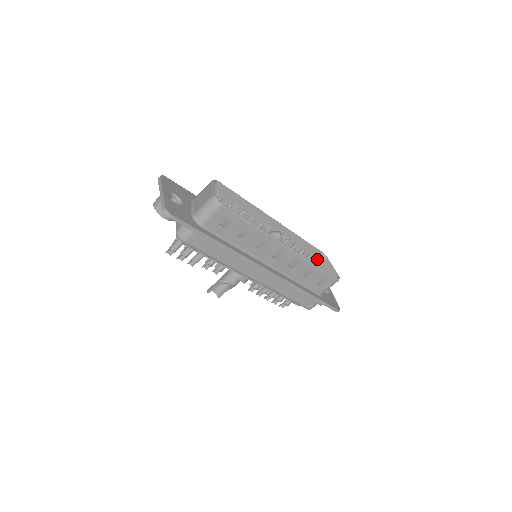
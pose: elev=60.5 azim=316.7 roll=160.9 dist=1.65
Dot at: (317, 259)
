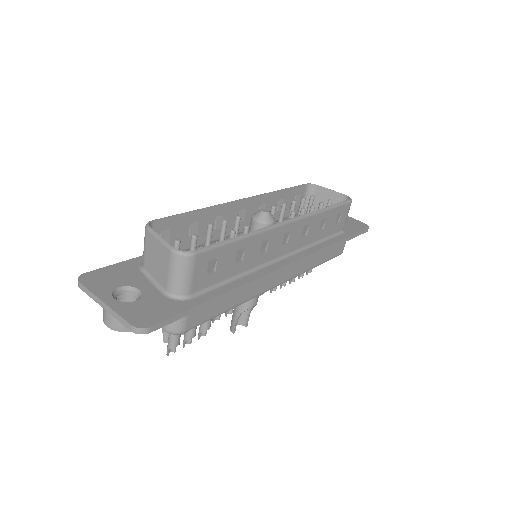
Dot at: (311, 197)
